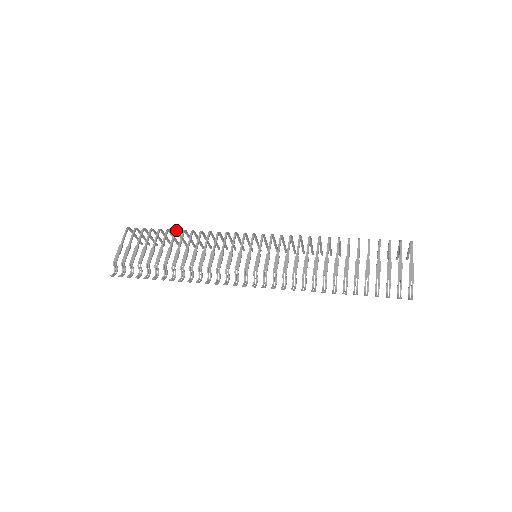
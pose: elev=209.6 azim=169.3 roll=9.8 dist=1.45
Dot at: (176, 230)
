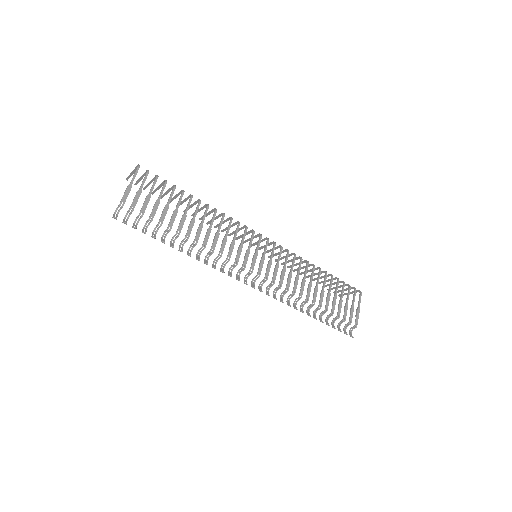
Dot at: occluded
